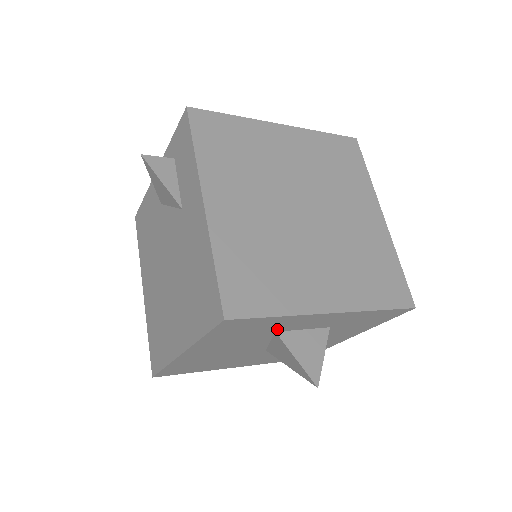
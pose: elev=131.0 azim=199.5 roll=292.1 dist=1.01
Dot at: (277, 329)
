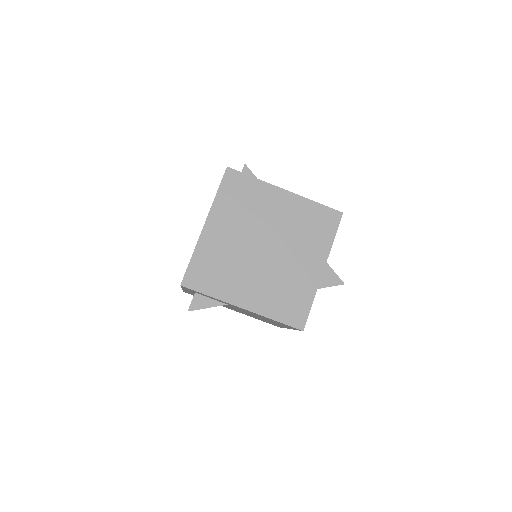
Dot at: occluded
